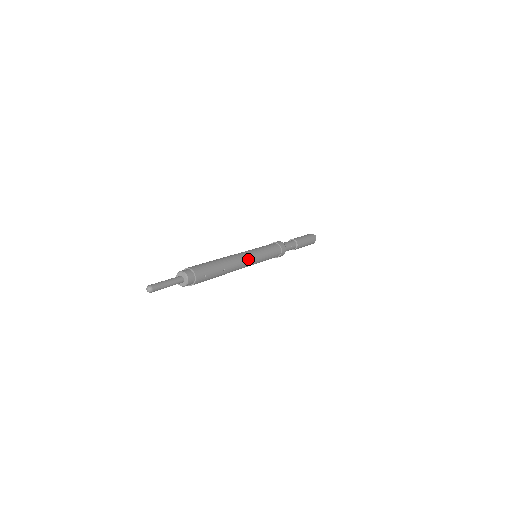
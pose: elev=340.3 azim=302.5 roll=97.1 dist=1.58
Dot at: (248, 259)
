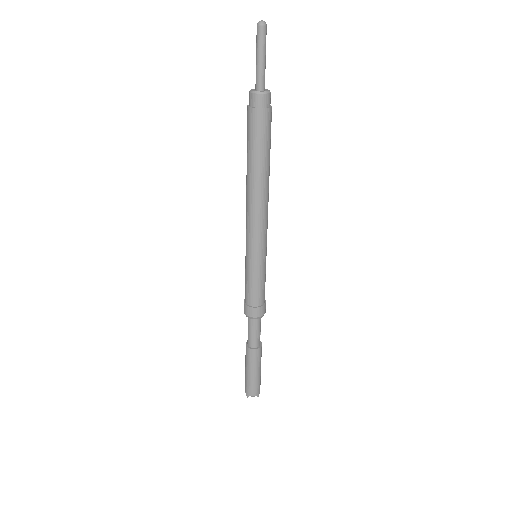
Dot at: occluded
